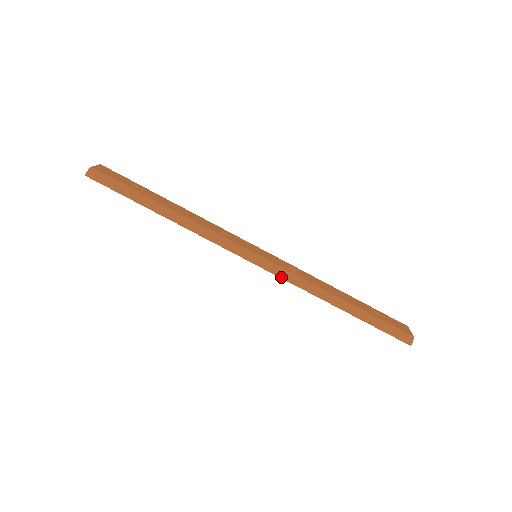
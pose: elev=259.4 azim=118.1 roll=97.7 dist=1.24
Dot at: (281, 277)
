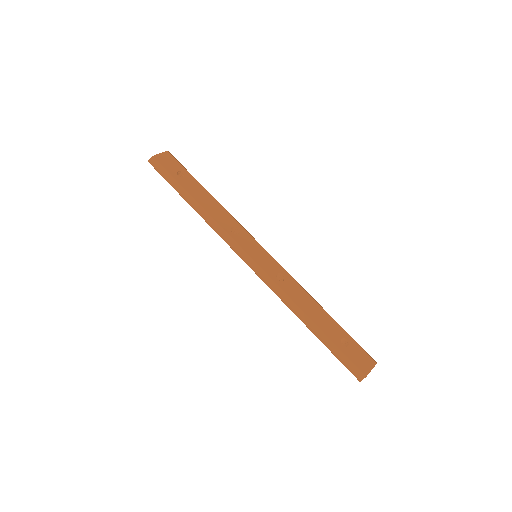
Dot at: (264, 282)
